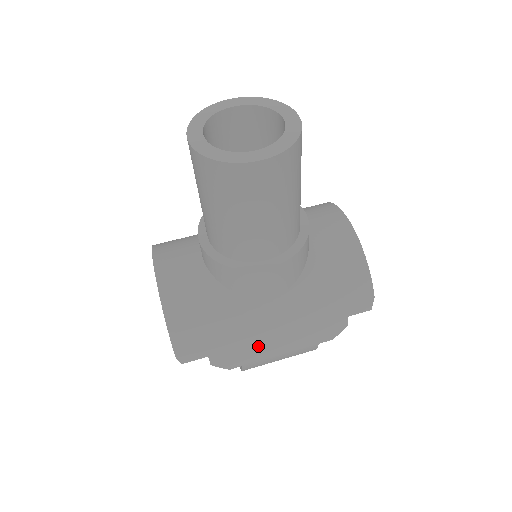
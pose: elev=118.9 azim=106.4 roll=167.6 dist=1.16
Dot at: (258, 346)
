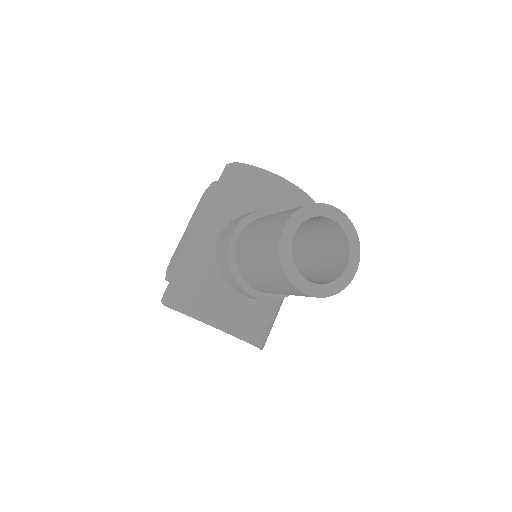
Dot at: occluded
